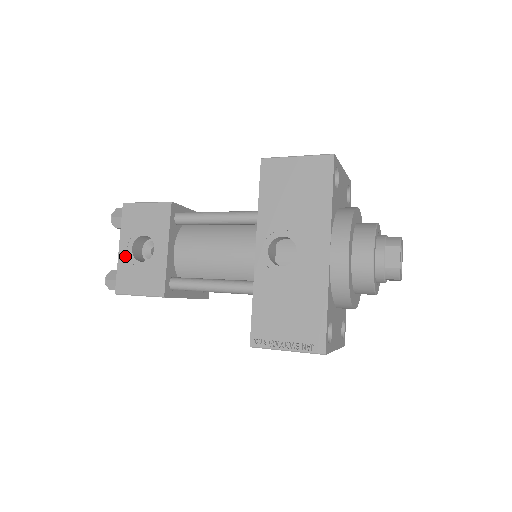
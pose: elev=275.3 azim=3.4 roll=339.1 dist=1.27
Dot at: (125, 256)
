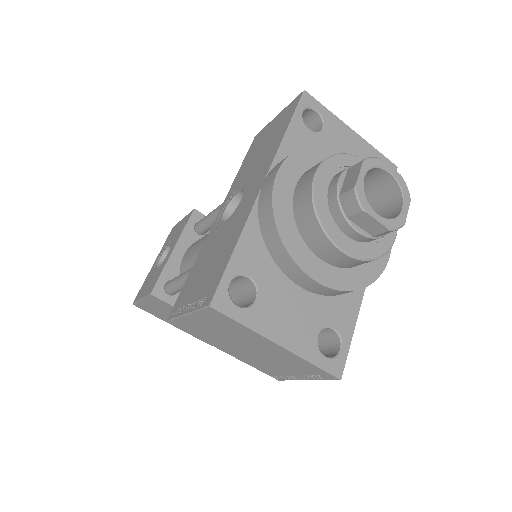
Dot at: (153, 268)
